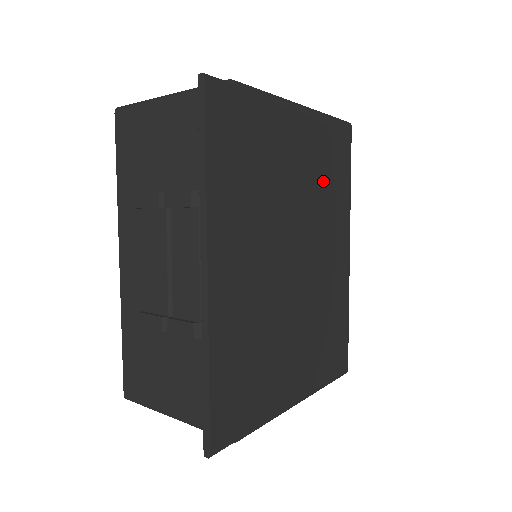
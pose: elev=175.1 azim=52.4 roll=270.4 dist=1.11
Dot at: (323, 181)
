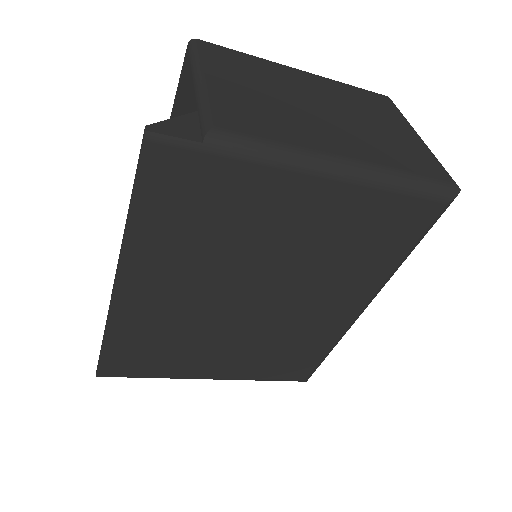
Dot at: (343, 247)
